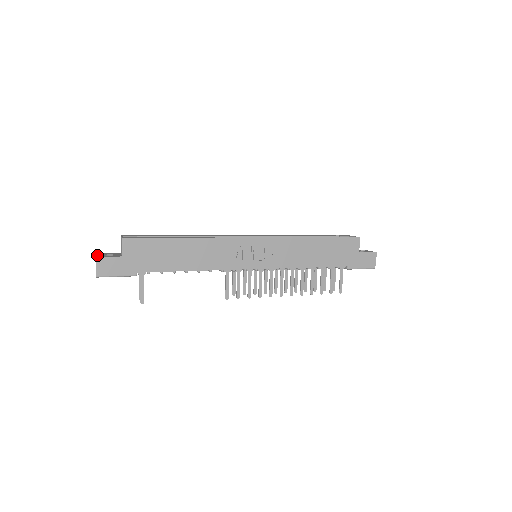
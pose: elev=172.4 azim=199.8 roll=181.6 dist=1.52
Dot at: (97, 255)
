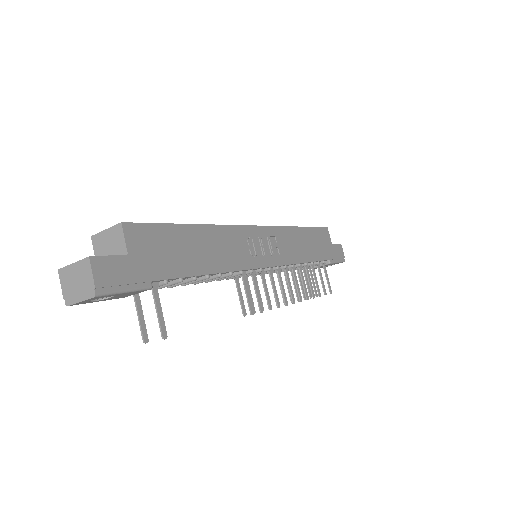
Dot at: (78, 261)
